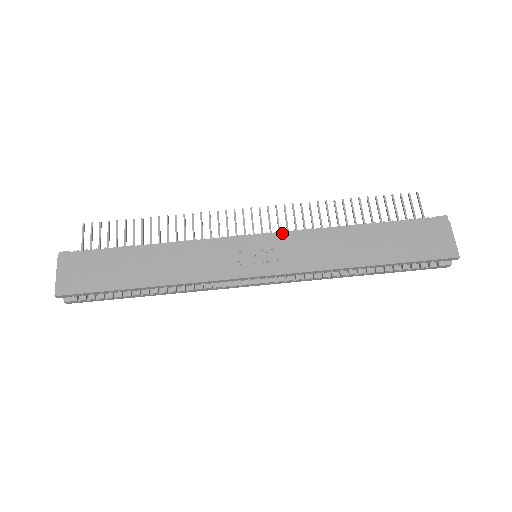
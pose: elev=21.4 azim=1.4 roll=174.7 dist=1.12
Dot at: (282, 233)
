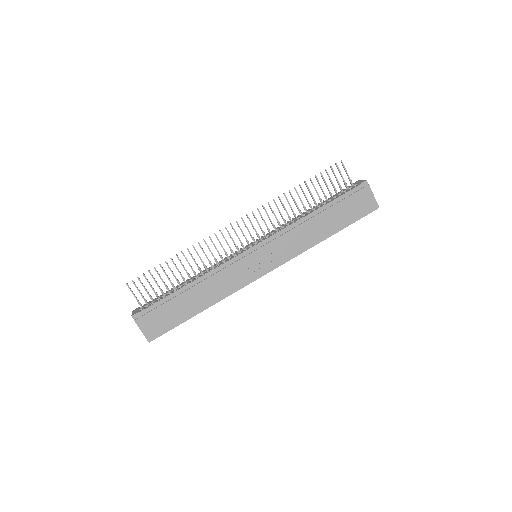
Dot at: (269, 238)
